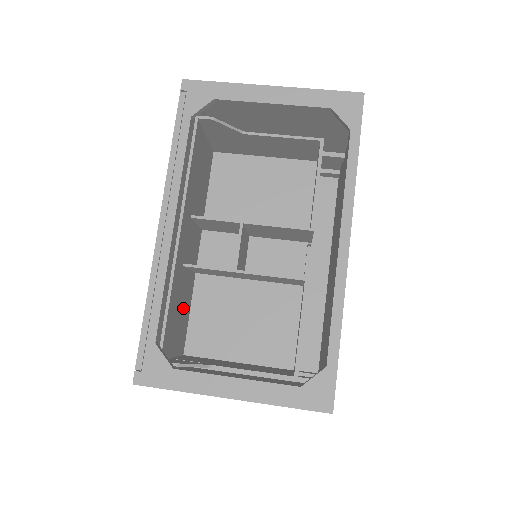
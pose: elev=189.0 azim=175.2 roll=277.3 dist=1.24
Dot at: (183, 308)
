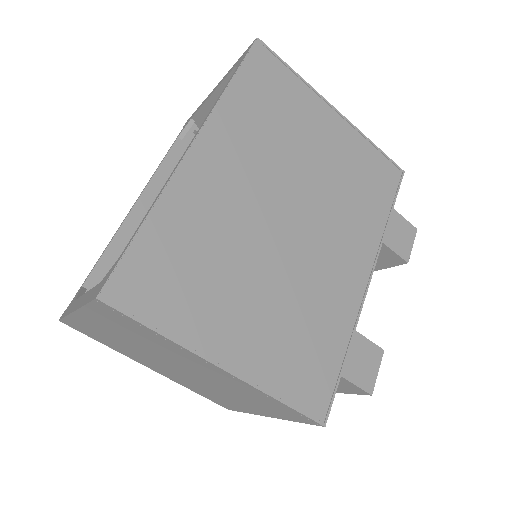
Dot at: occluded
